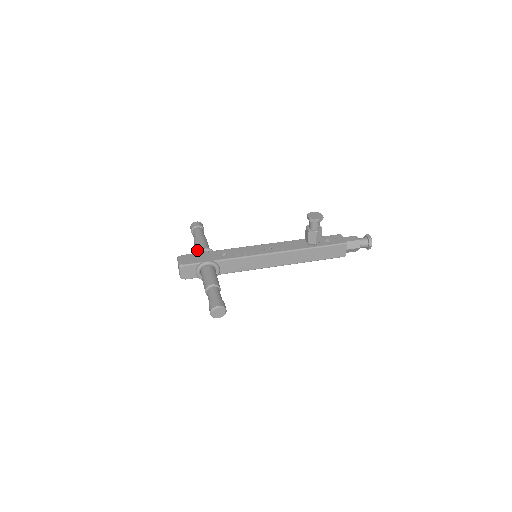
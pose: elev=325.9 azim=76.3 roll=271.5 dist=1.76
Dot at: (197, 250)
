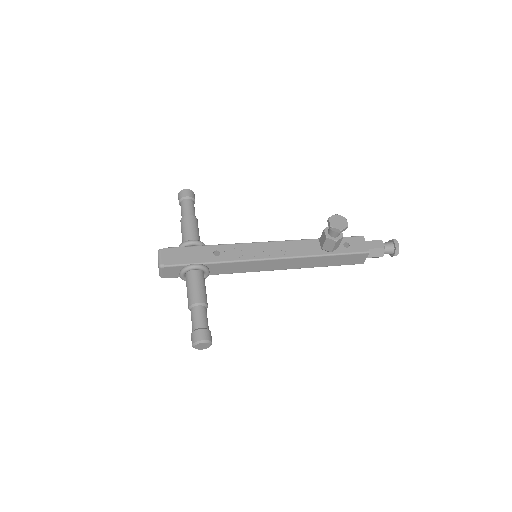
Dot at: (183, 242)
